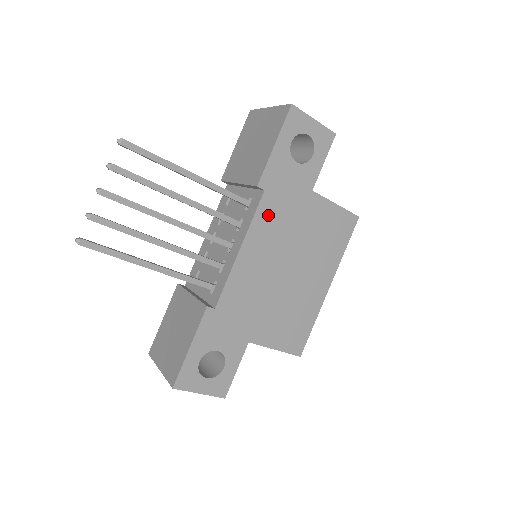
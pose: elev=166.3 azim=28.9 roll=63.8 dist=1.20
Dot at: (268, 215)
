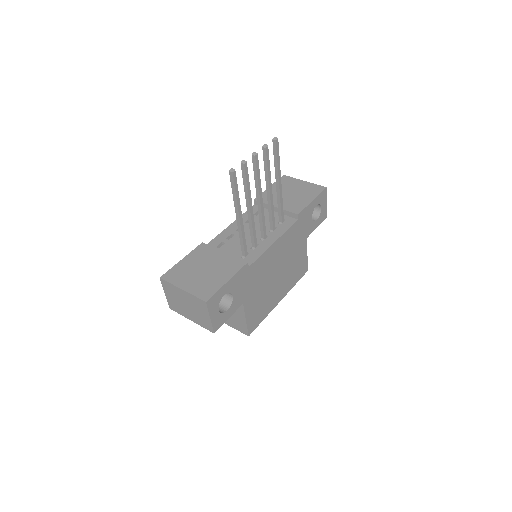
Dot at: (291, 234)
